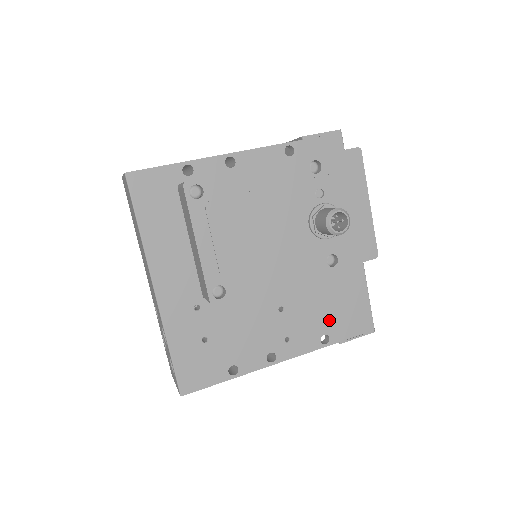
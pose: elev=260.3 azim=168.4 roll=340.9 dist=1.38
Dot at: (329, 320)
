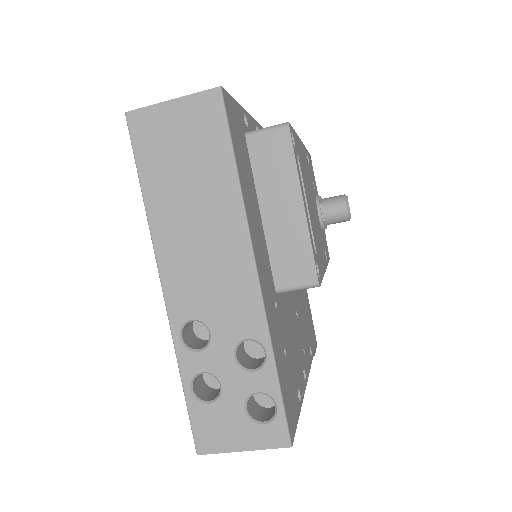
Dot at: (308, 330)
